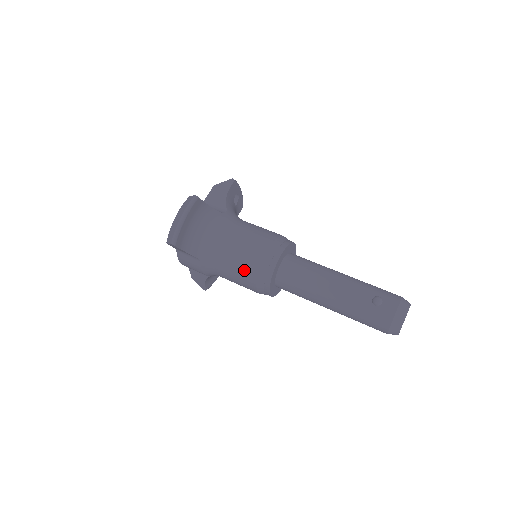
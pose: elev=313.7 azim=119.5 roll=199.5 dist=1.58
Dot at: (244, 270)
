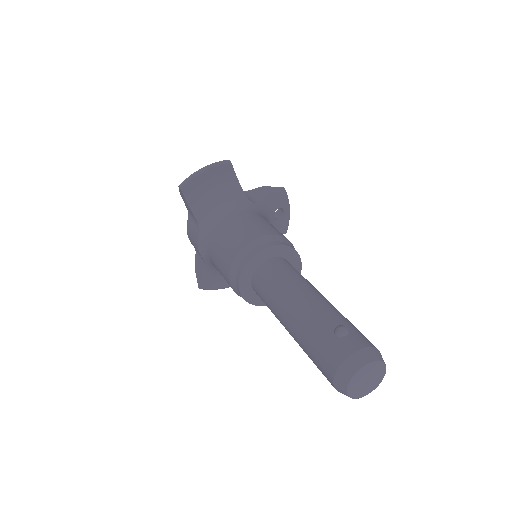
Dot at: (228, 247)
